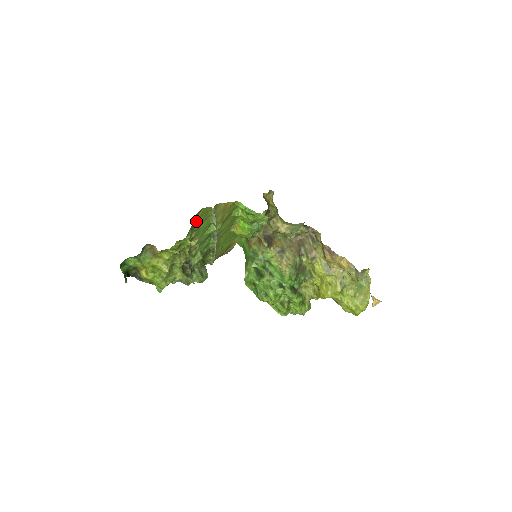
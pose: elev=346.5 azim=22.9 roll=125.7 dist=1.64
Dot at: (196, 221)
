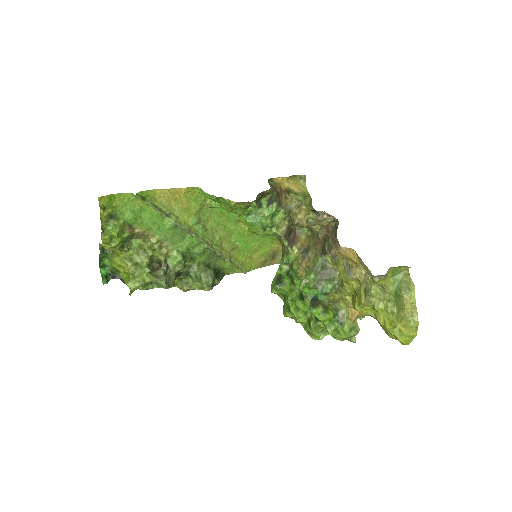
Dot at: (120, 210)
